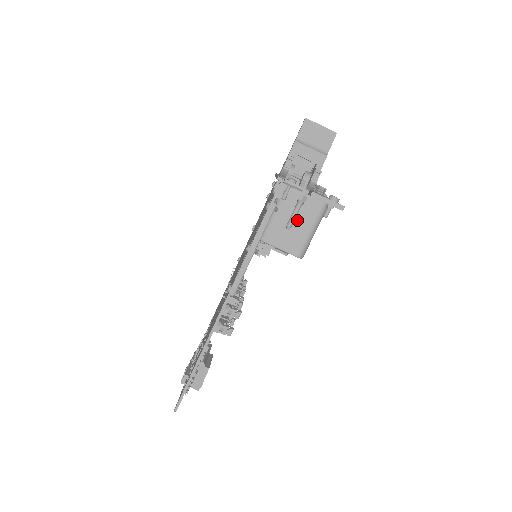
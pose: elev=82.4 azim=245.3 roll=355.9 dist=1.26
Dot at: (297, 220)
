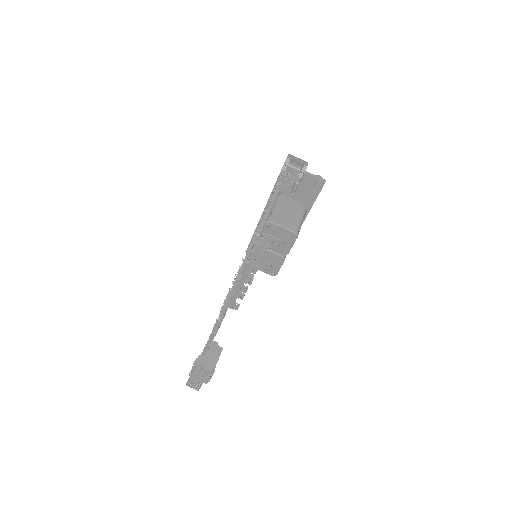
Dot at: (290, 212)
